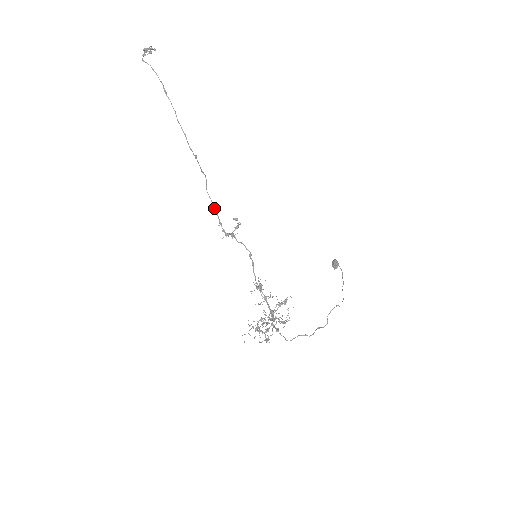
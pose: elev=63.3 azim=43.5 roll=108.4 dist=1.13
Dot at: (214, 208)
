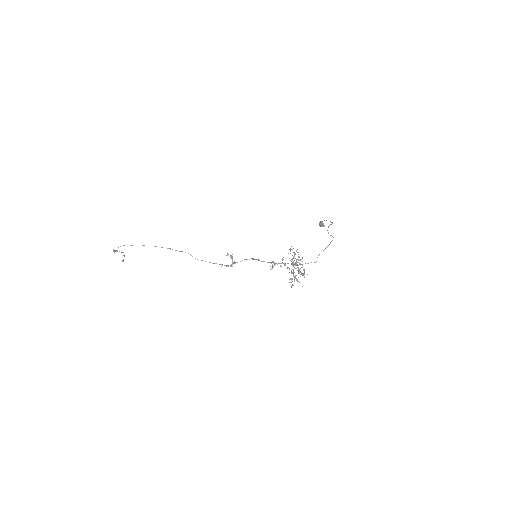
Dot at: occluded
